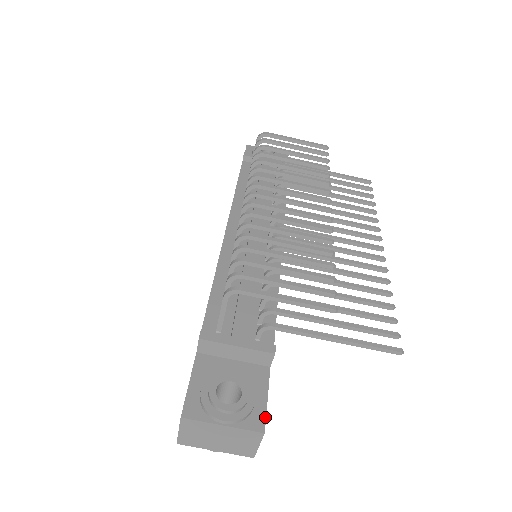
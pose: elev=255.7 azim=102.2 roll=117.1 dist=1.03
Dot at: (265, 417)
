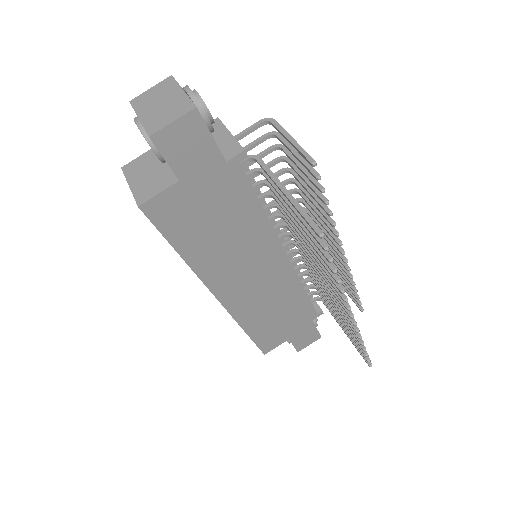
Dot at: occluded
